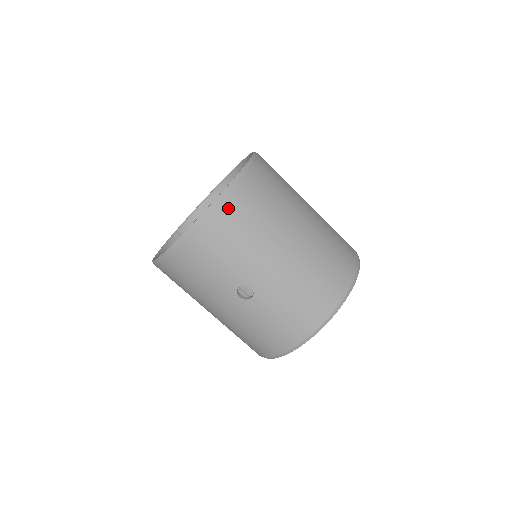
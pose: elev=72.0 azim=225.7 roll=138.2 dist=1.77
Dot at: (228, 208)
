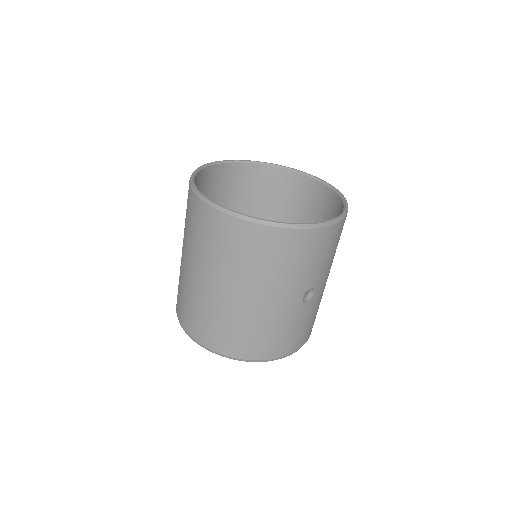
Dot at: occluded
